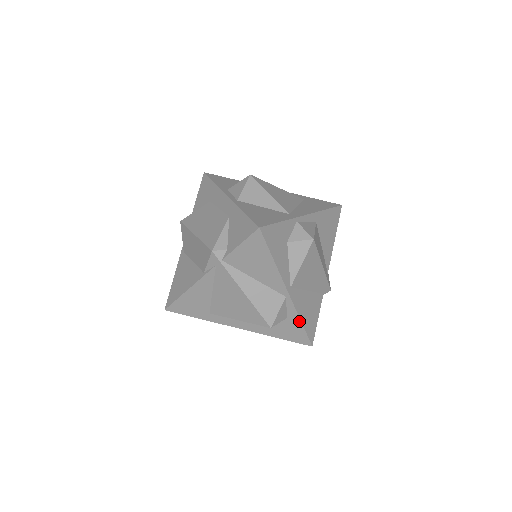
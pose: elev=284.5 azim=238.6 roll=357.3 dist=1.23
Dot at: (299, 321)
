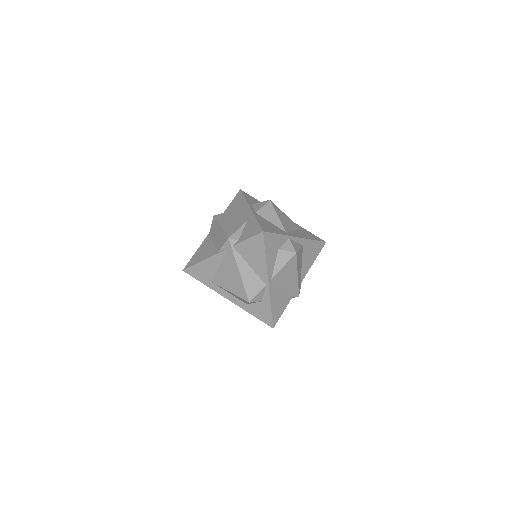
Dot at: (270, 306)
